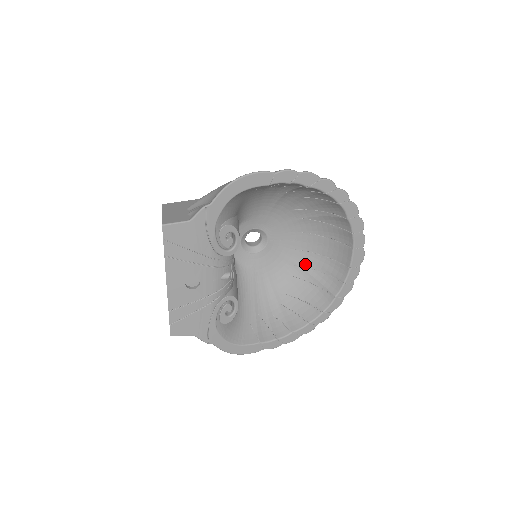
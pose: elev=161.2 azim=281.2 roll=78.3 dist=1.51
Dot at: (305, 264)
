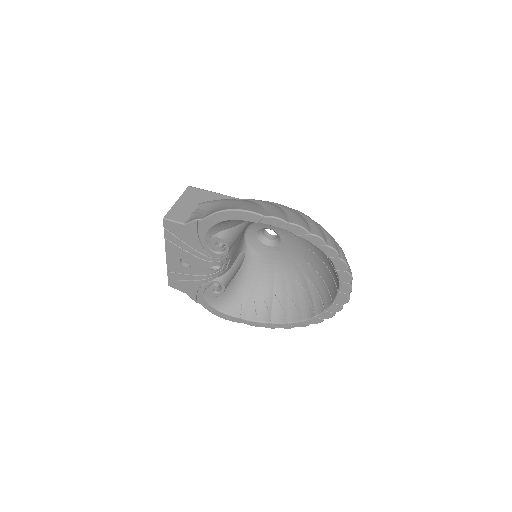
Dot at: (307, 274)
